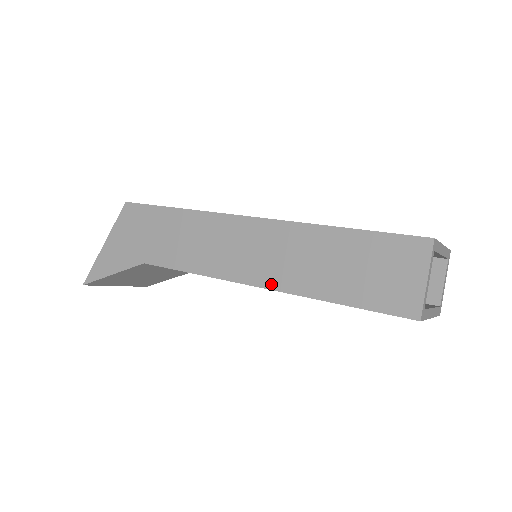
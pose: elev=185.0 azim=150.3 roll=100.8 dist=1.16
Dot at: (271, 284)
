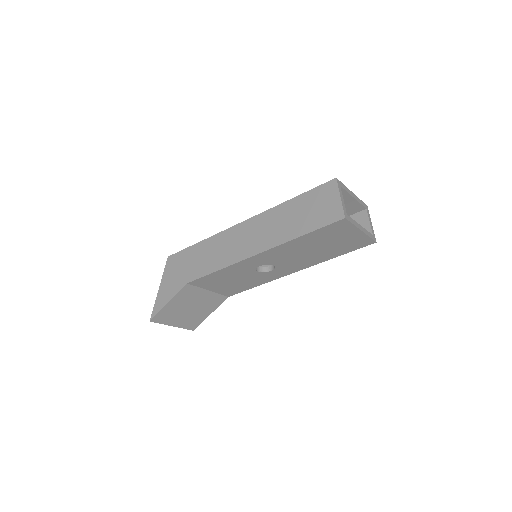
Dot at: (264, 248)
